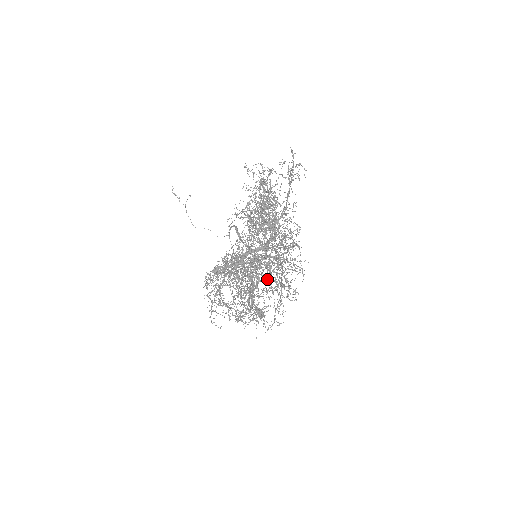
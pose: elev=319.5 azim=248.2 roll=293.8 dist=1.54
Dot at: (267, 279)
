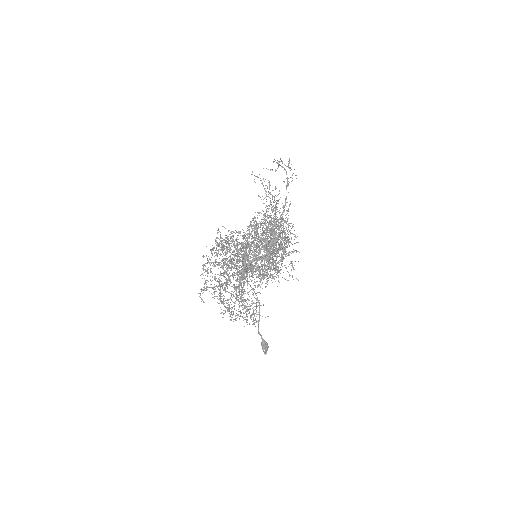
Dot at: occluded
